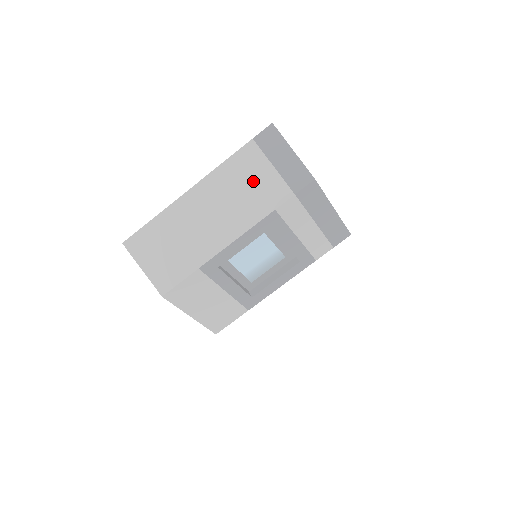
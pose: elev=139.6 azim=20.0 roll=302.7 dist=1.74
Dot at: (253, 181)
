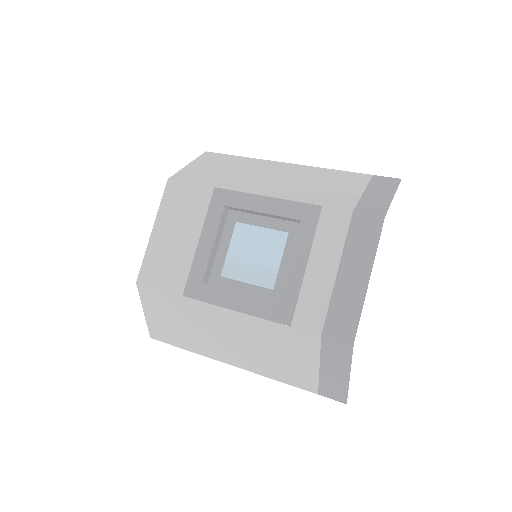
Dot at: (335, 187)
